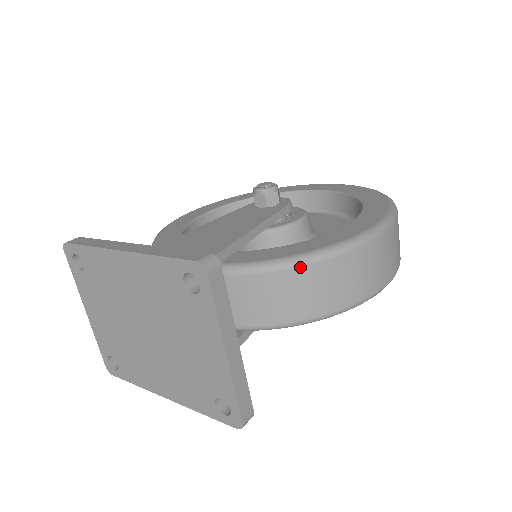
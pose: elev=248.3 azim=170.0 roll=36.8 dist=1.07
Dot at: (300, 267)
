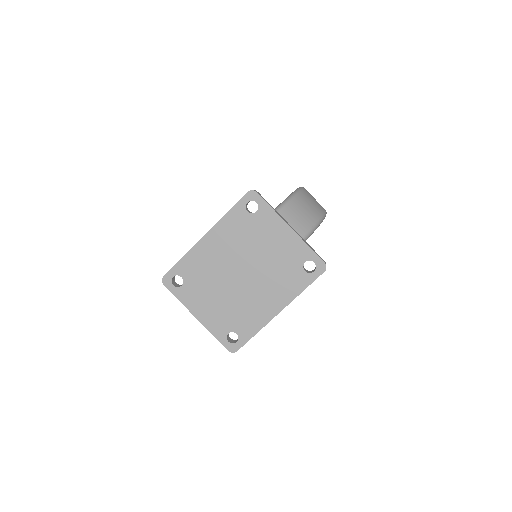
Dot at: (285, 207)
